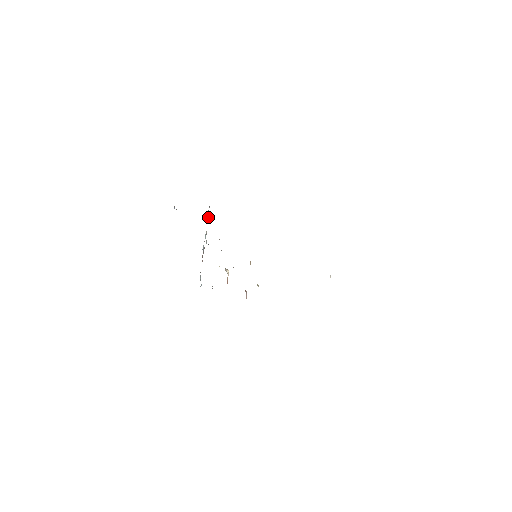
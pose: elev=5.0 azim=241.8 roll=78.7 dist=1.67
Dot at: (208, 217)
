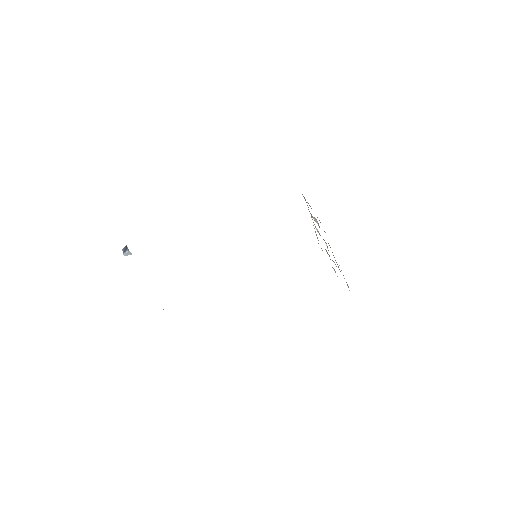
Dot at: occluded
